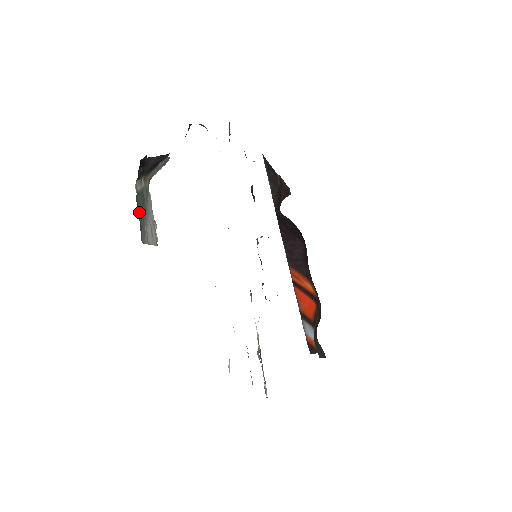
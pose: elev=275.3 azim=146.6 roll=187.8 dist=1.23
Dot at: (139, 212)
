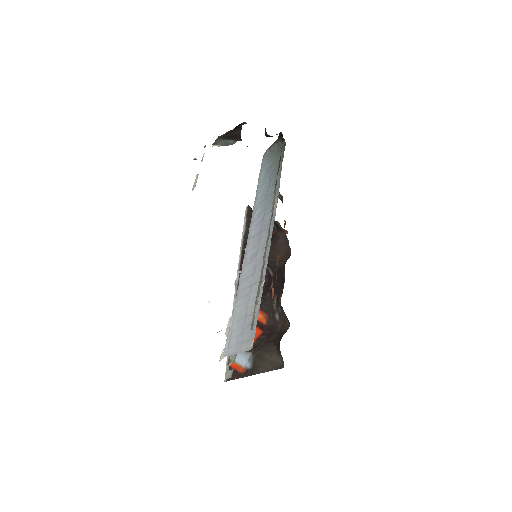
Dot at: occluded
